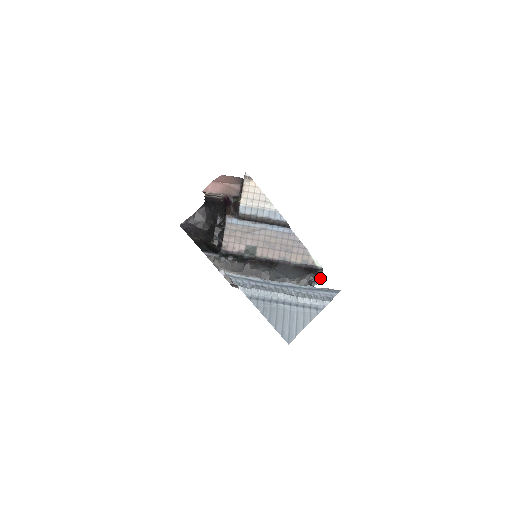
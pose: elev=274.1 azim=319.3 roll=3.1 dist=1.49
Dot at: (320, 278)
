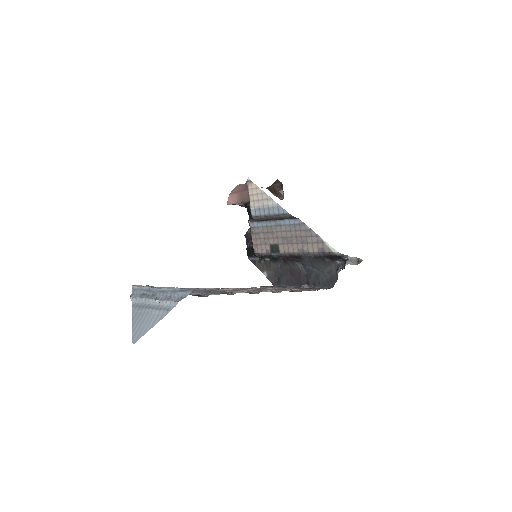
Dot at: (345, 264)
